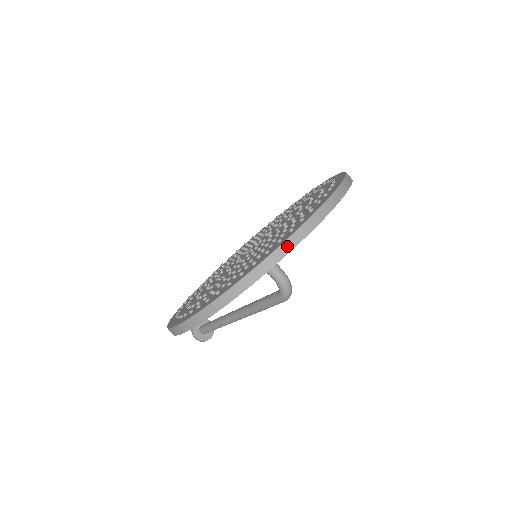
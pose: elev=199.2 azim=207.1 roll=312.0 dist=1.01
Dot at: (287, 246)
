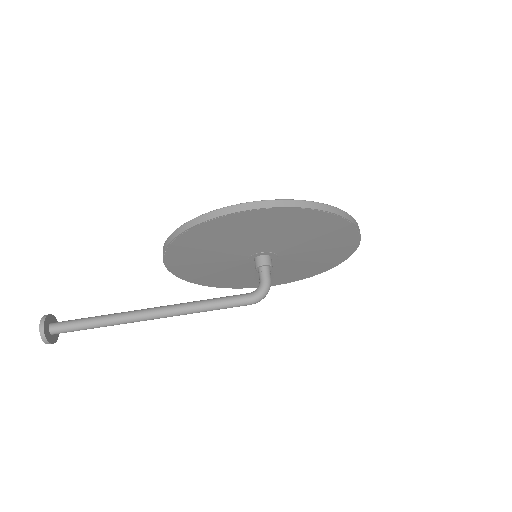
Dot at: (355, 222)
